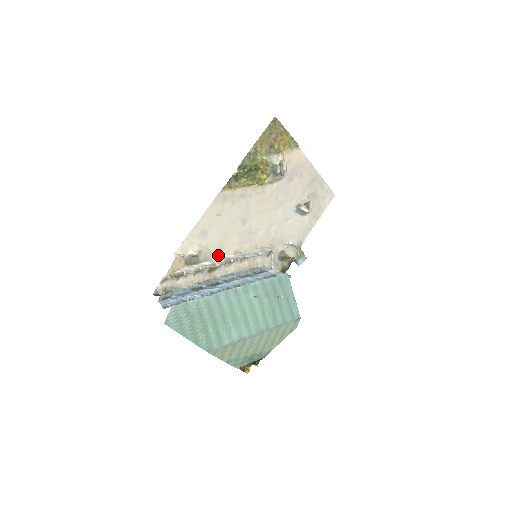
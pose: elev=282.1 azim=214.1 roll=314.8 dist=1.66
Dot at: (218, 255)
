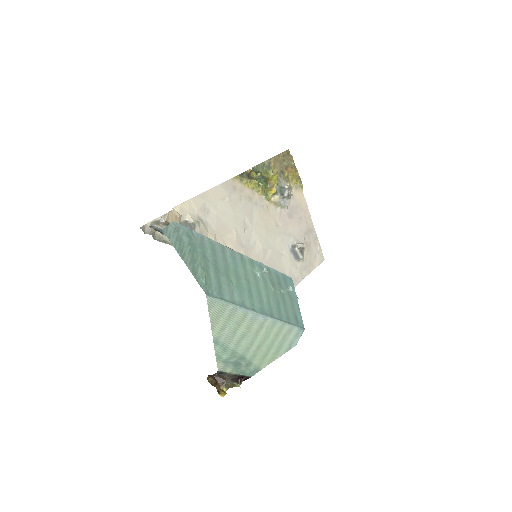
Dot at: occluded
